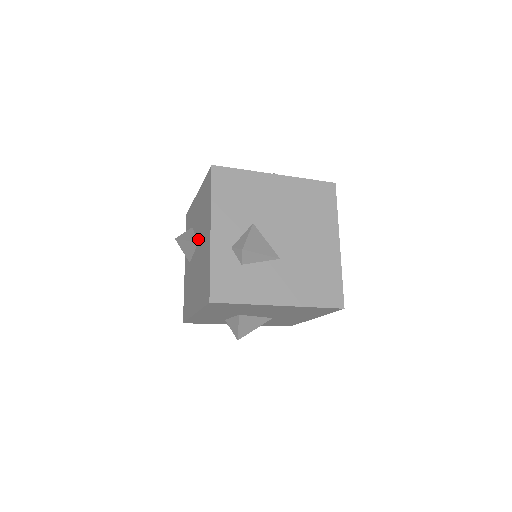
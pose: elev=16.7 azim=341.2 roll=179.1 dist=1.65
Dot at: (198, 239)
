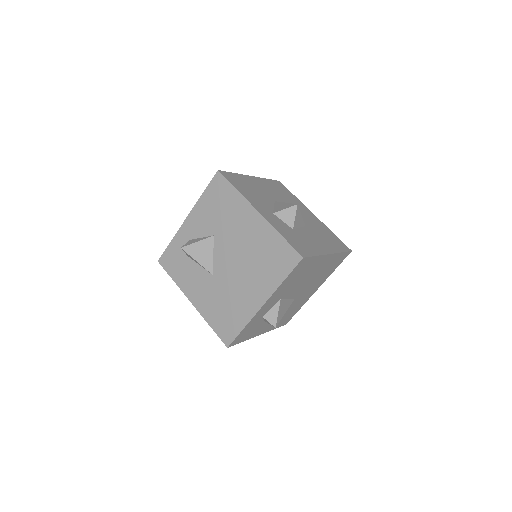
Dot at: occluded
